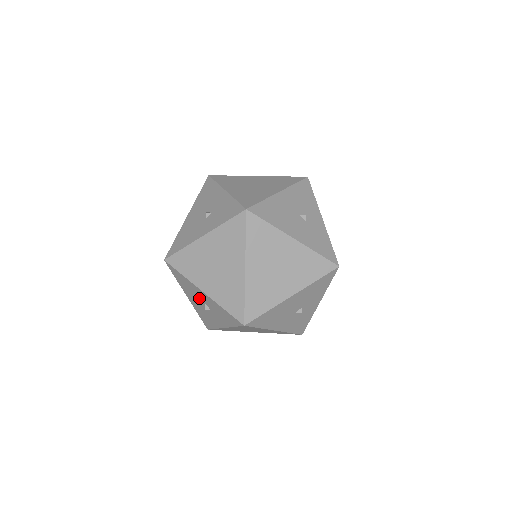
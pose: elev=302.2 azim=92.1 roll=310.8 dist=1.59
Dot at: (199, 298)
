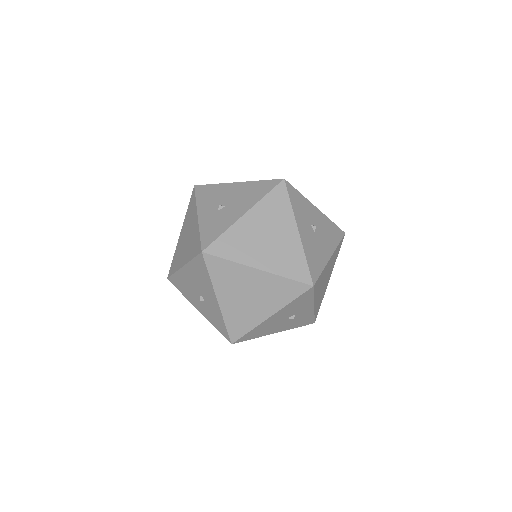
Dot at: occluded
